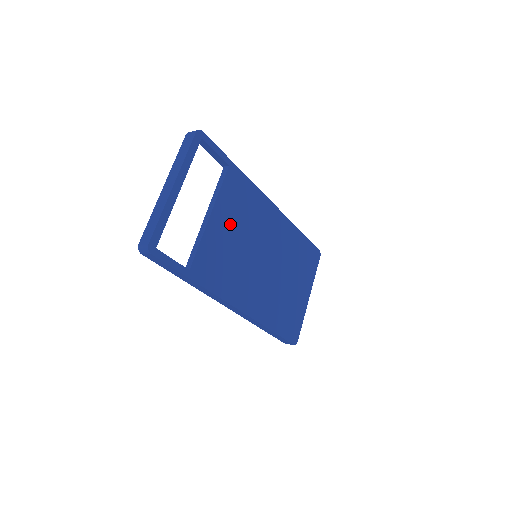
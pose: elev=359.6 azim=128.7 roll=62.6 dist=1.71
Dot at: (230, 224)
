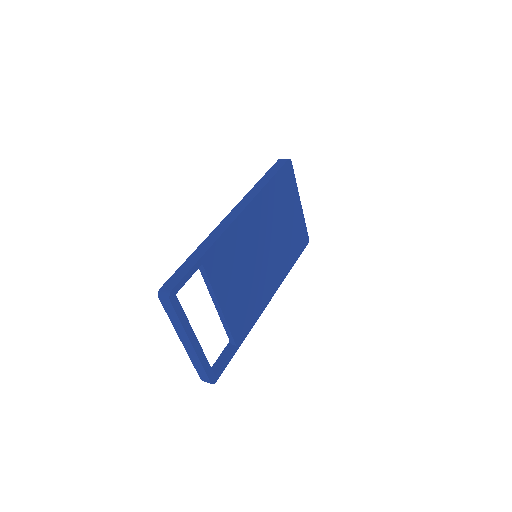
Dot at: (232, 284)
